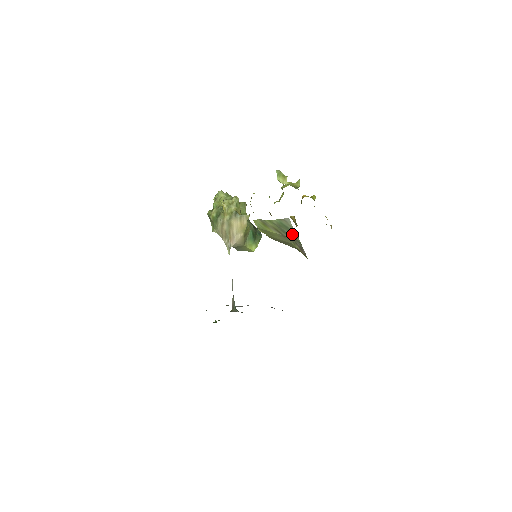
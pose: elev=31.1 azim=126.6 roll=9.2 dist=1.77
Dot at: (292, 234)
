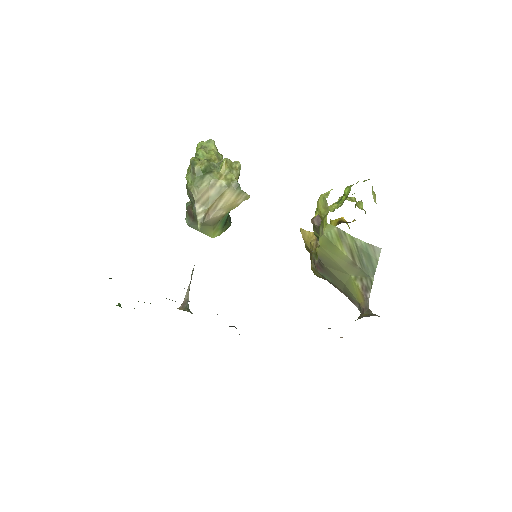
Dot at: (369, 268)
